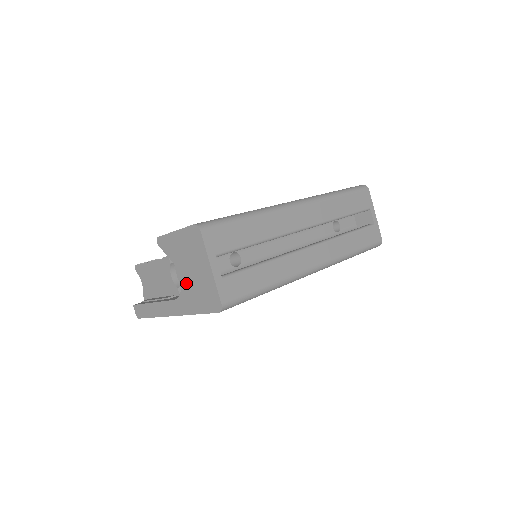
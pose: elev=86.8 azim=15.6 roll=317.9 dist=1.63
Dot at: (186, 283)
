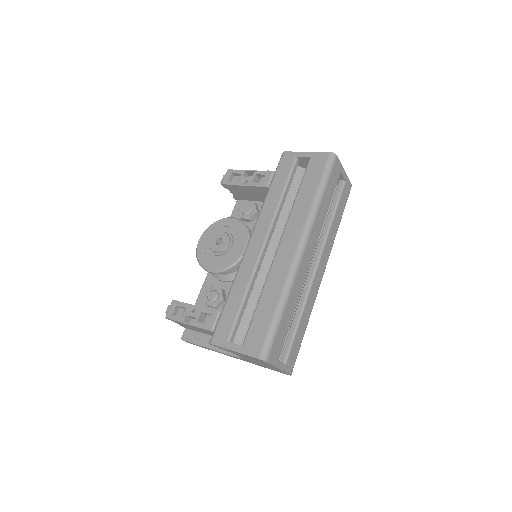
Dot at: occluded
